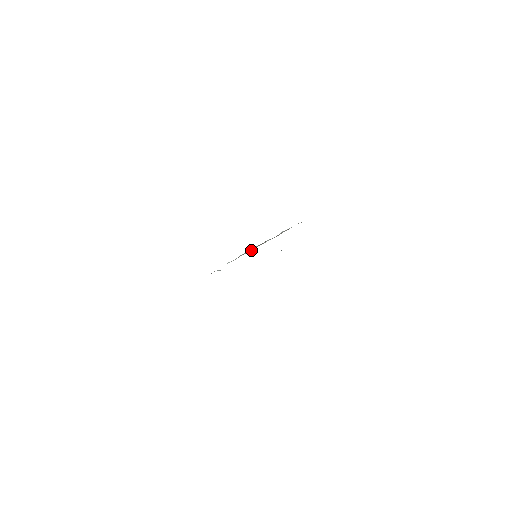
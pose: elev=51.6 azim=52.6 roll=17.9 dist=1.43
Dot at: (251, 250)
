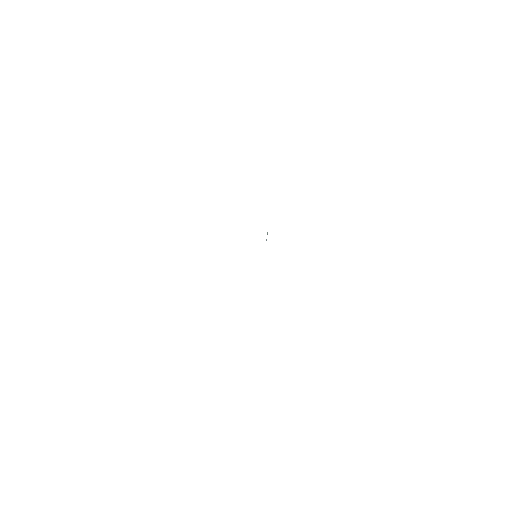
Dot at: occluded
